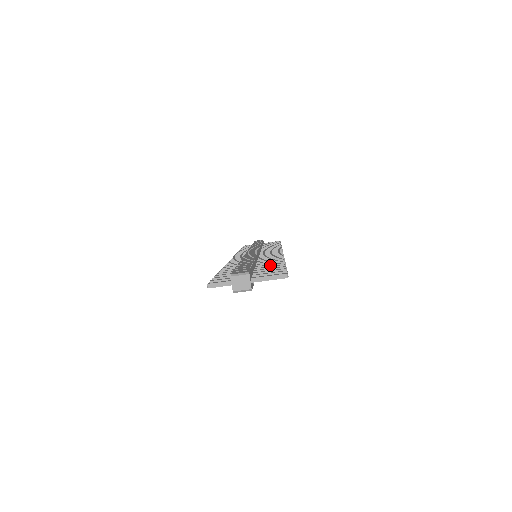
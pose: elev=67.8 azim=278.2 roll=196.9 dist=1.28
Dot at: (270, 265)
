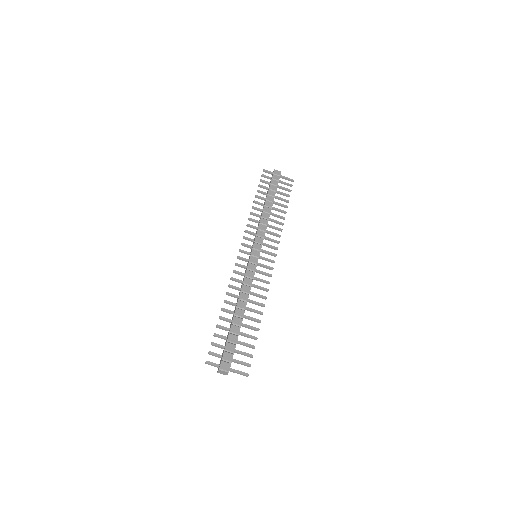
Dot at: (250, 328)
